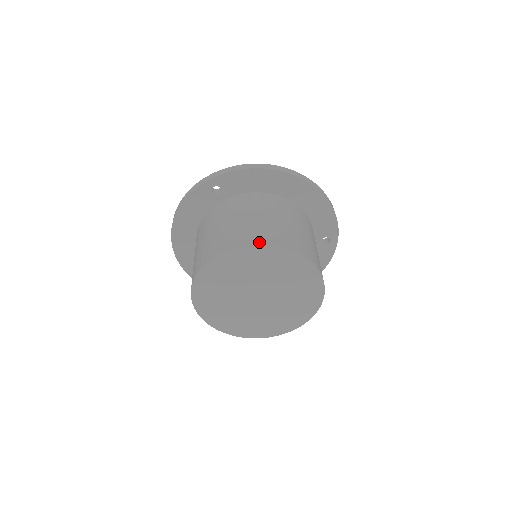
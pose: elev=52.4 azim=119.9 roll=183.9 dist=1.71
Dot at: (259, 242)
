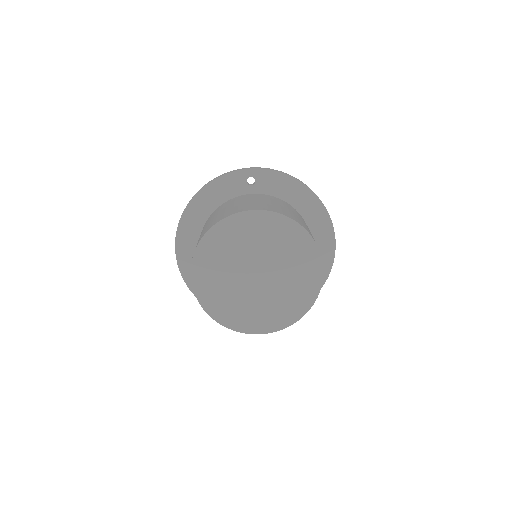
Dot at: (288, 216)
